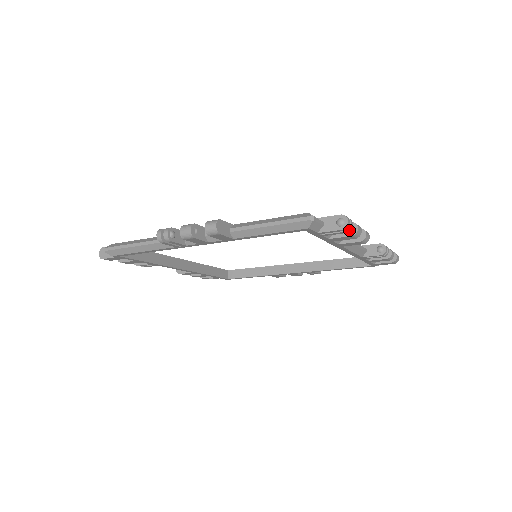
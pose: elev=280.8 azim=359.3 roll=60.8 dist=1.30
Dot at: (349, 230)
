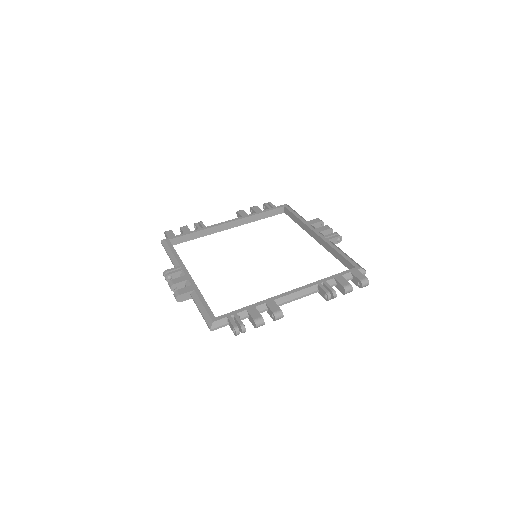
Dot at: (243, 332)
